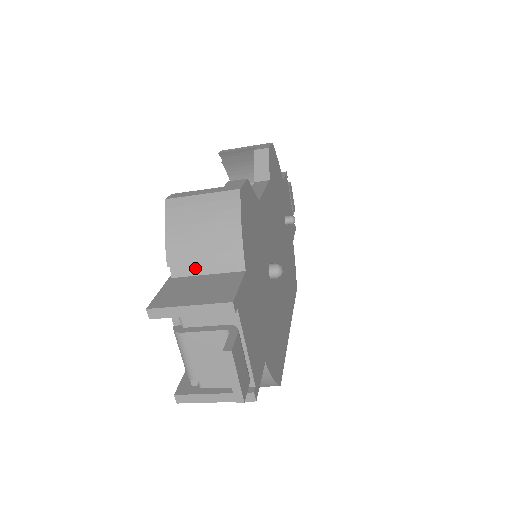
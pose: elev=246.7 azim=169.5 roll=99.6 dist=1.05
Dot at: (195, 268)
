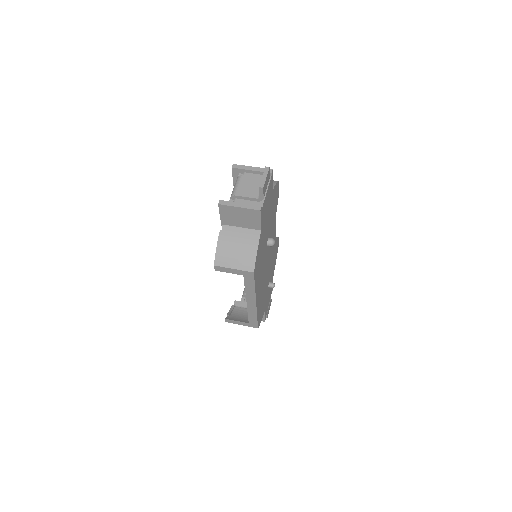
Dot at: occluded
